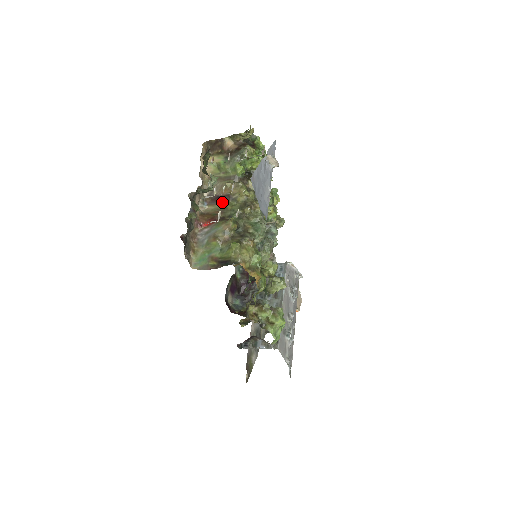
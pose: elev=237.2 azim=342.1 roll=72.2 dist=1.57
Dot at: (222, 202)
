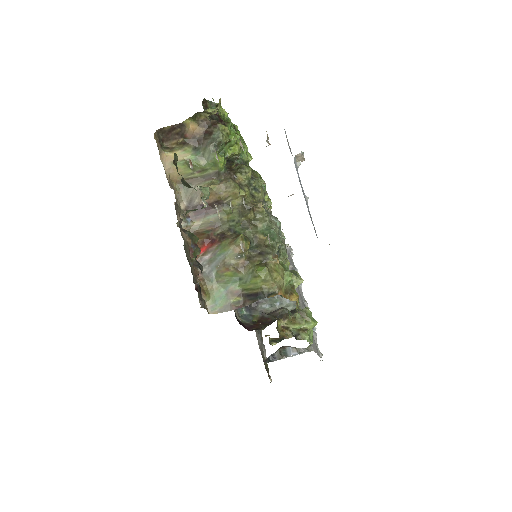
Dot at: (211, 212)
